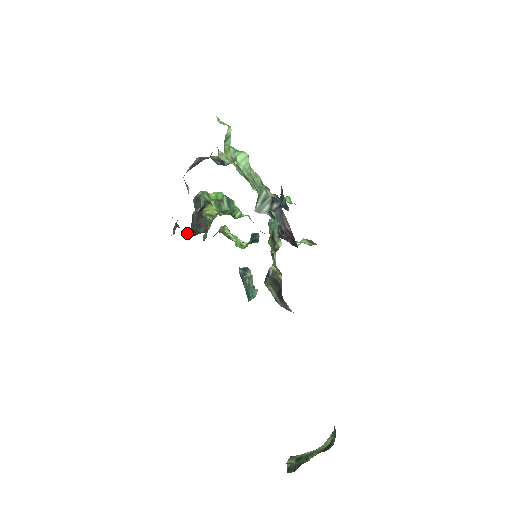
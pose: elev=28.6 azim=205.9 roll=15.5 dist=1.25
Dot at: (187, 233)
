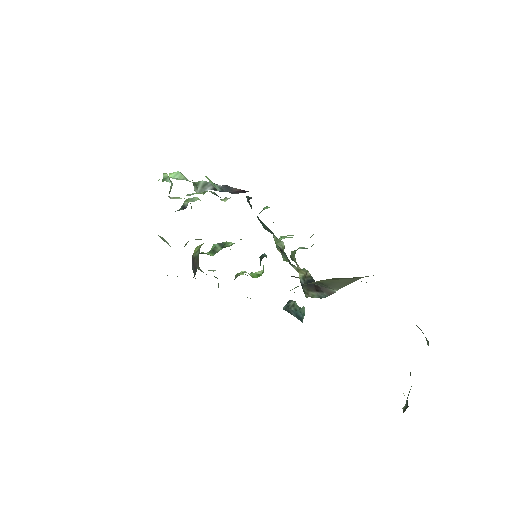
Dot at: occluded
